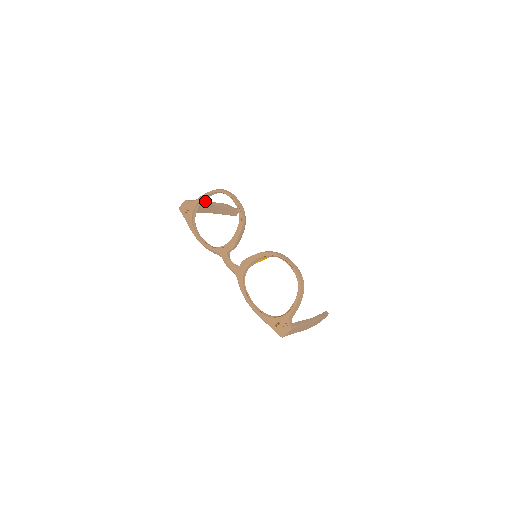
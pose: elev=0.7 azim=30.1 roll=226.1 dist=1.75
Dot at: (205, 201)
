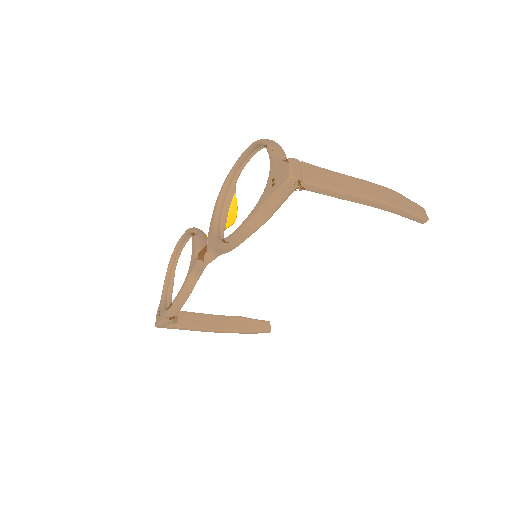
Dot at: (167, 282)
